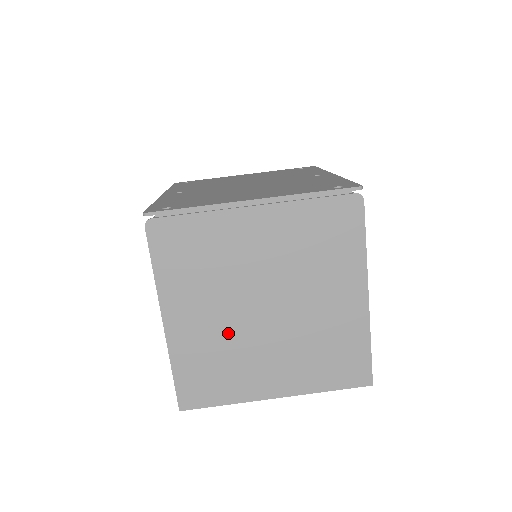
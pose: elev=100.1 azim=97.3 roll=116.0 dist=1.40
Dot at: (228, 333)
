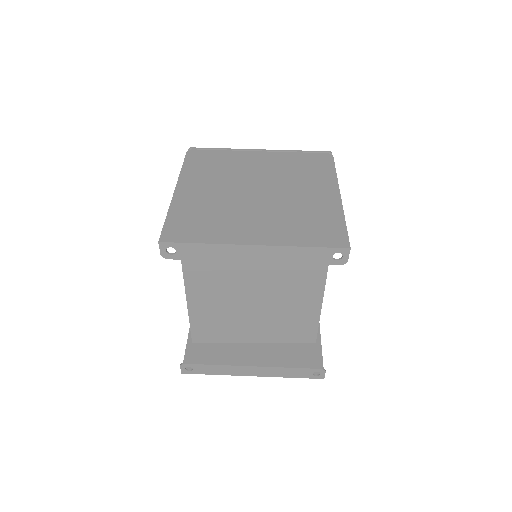
Dot at: (223, 201)
